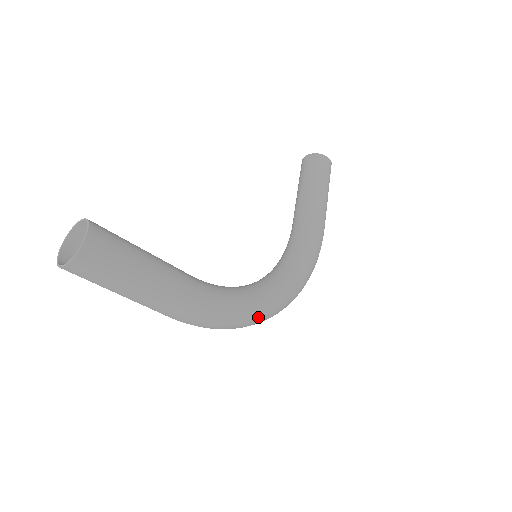
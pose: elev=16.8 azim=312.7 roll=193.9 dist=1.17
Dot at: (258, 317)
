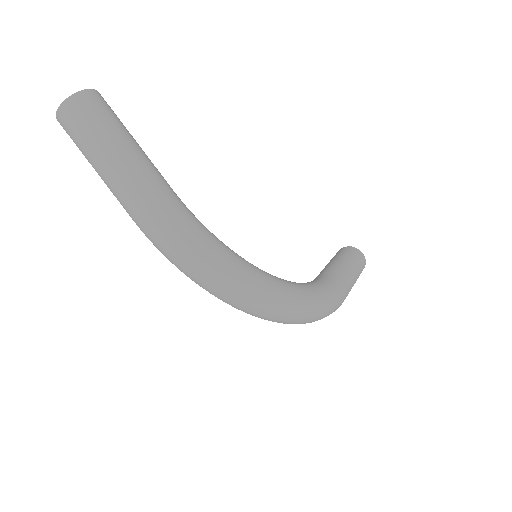
Dot at: (236, 276)
